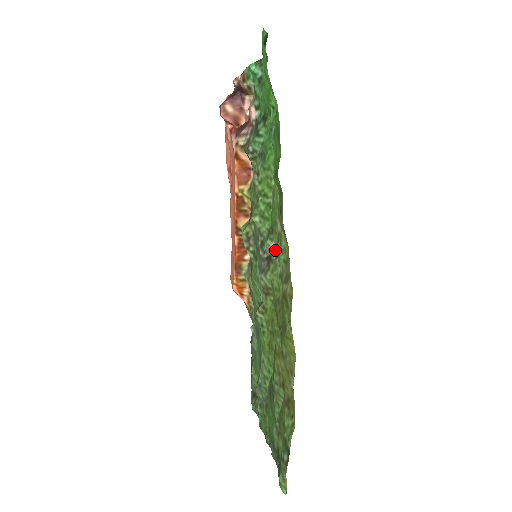
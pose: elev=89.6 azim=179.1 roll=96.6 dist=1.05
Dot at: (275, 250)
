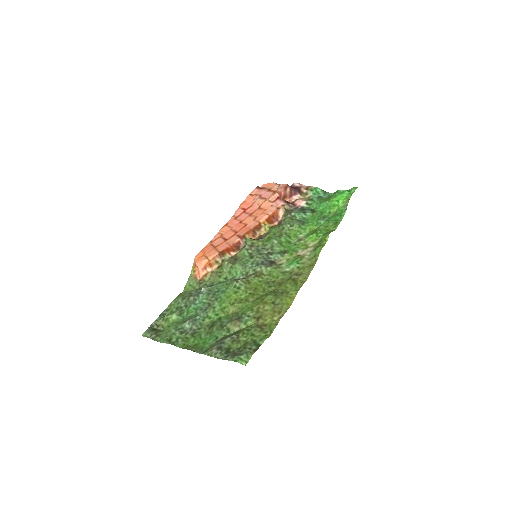
Dot at: (281, 261)
